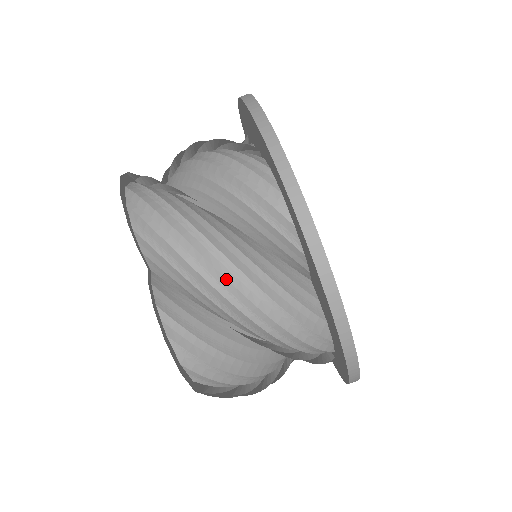
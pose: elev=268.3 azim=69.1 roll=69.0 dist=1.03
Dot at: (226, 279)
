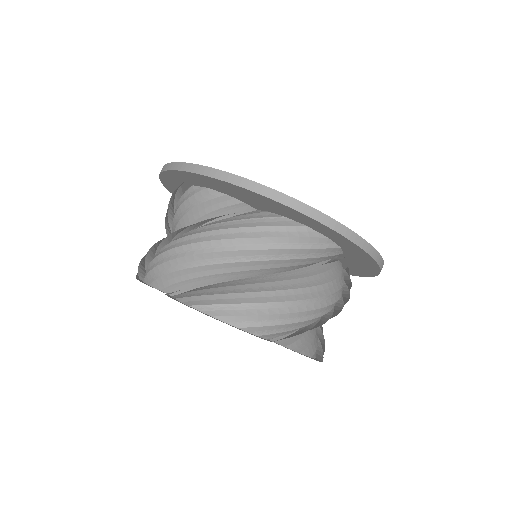
Dot at: (328, 306)
